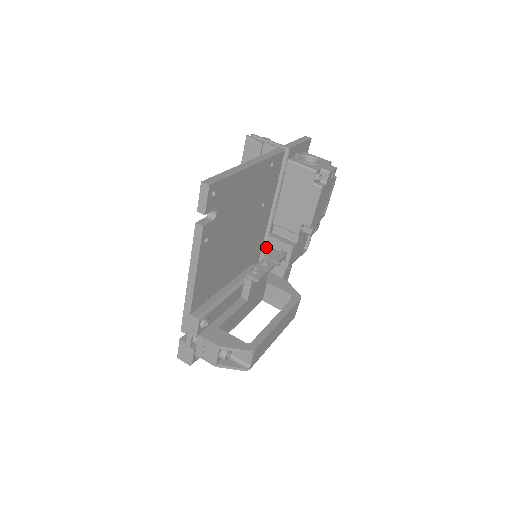
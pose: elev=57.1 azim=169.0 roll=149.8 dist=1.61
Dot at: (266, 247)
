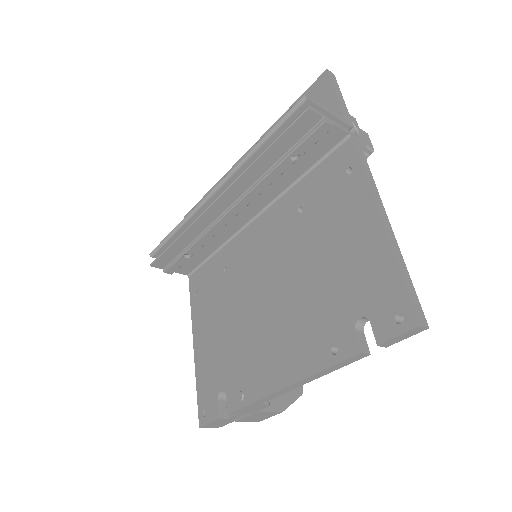
Dot at: occluded
